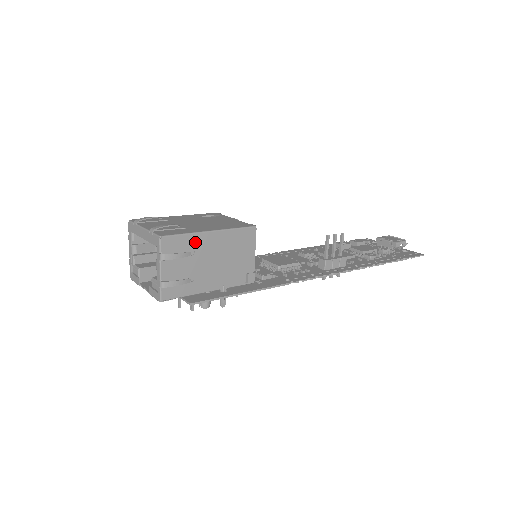
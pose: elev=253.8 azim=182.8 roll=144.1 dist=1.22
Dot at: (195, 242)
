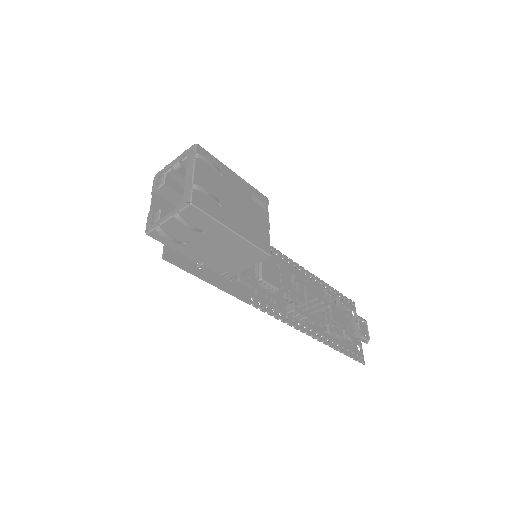
Dot at: (214, 227)
